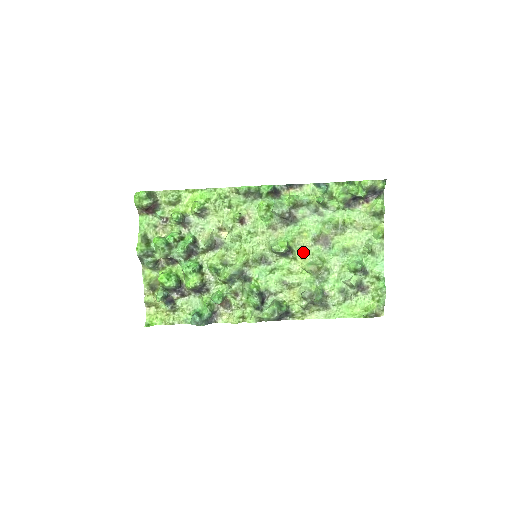
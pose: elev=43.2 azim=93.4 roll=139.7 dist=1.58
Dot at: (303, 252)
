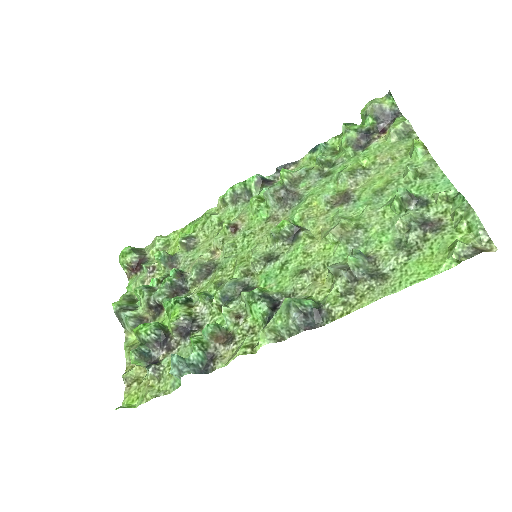
Dot at: (319, 225)
